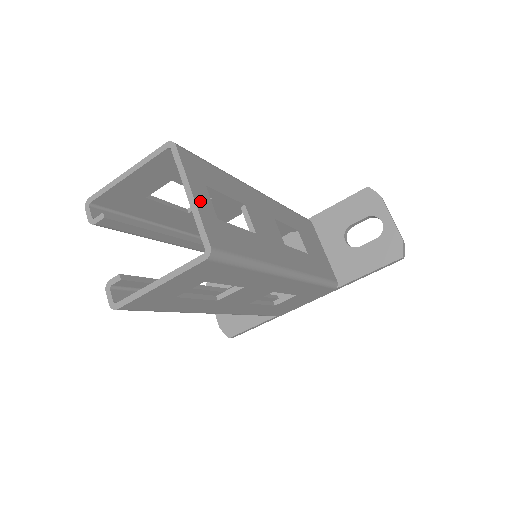
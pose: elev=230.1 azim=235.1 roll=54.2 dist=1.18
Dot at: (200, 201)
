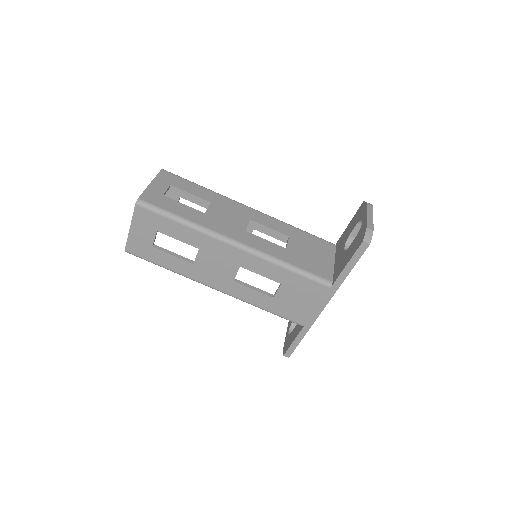
Dot at: (154, 186)
